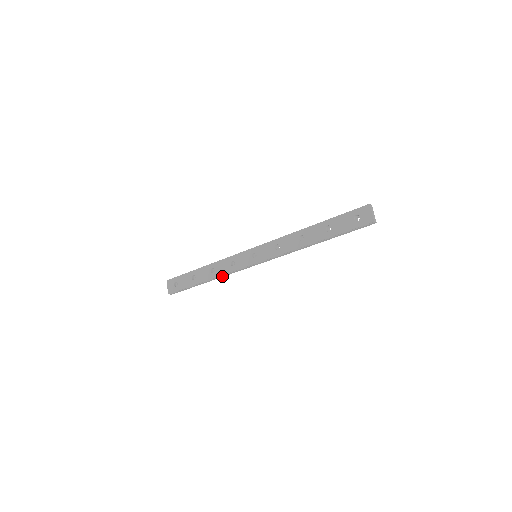
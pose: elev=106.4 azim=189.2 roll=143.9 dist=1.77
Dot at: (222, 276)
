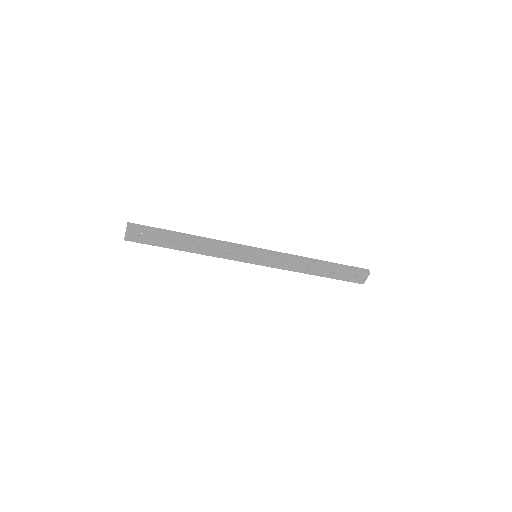
Dot at: (208, 253)
